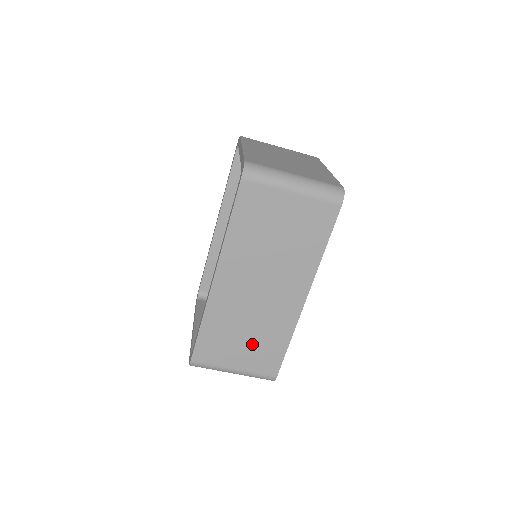
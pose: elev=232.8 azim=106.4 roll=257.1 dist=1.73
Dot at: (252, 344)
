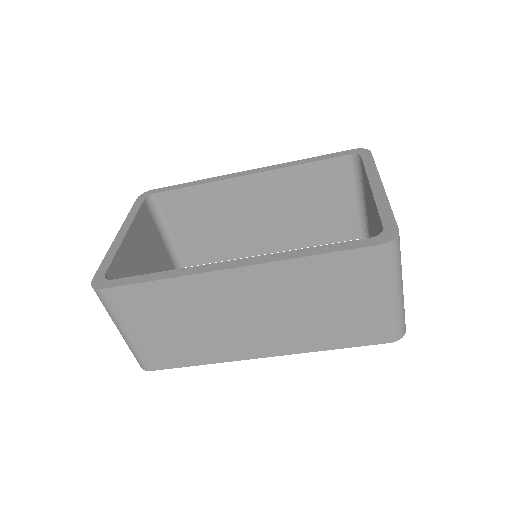
Dot at: (173, 336)
